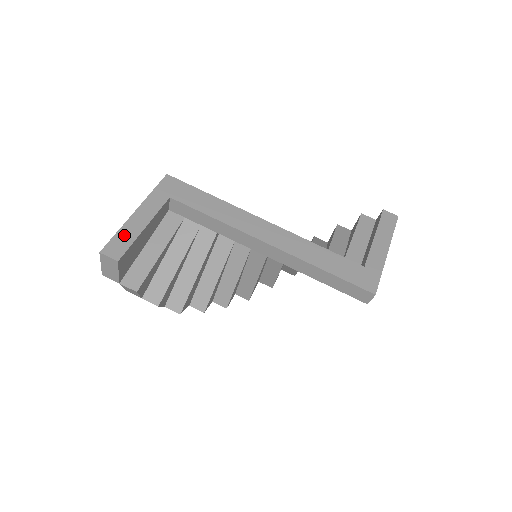
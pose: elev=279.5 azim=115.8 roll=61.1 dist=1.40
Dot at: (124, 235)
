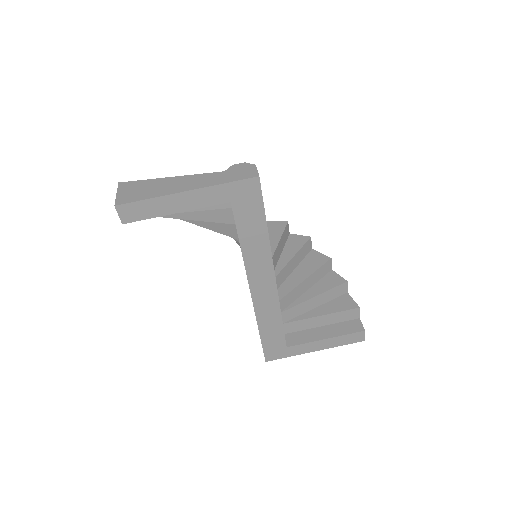
Dot at: (151, 206)
